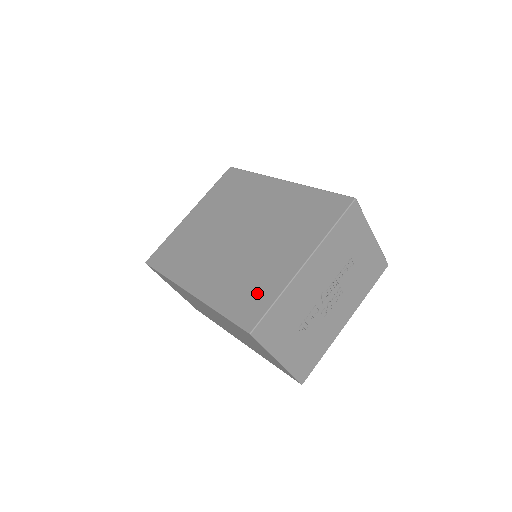
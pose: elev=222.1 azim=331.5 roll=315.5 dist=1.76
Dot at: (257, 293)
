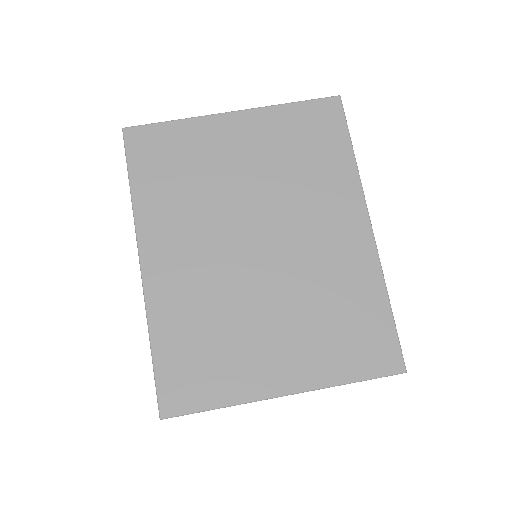
Dot at: (208, 372)
